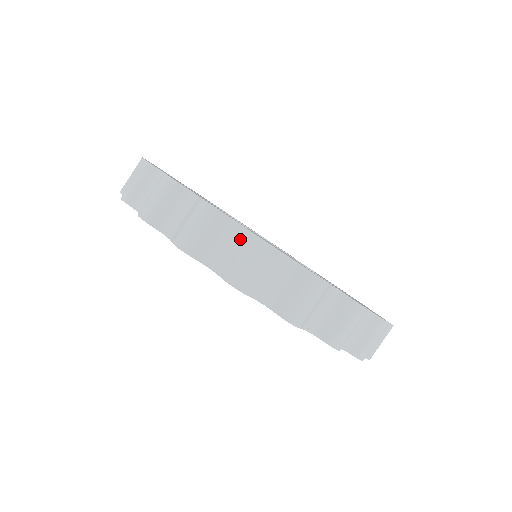
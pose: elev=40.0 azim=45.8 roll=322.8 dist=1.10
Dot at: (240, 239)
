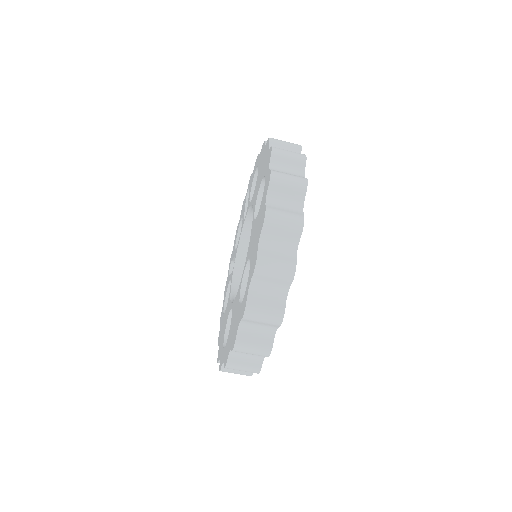
Dot at: (295, 210)
